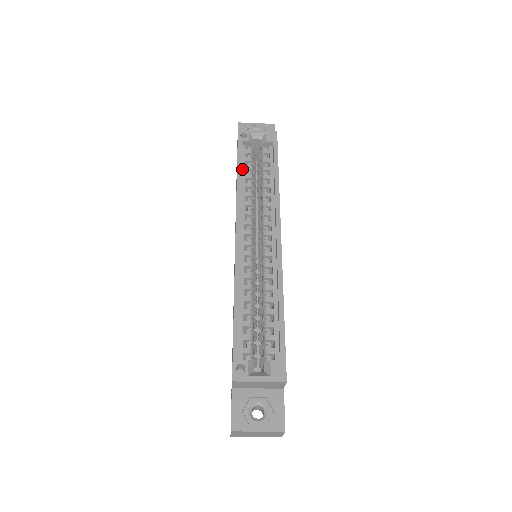
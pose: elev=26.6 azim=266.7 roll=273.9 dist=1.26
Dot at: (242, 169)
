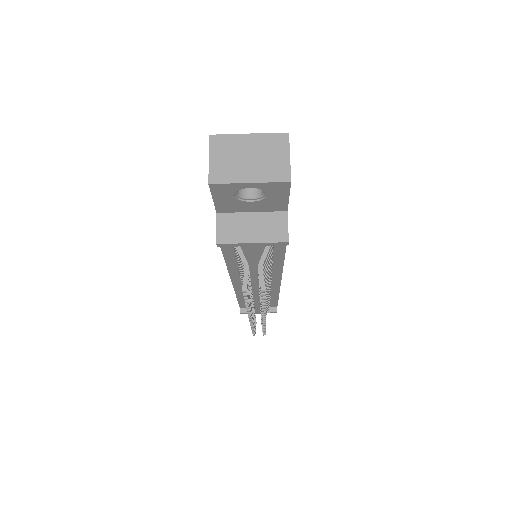
Dot at: occluded
